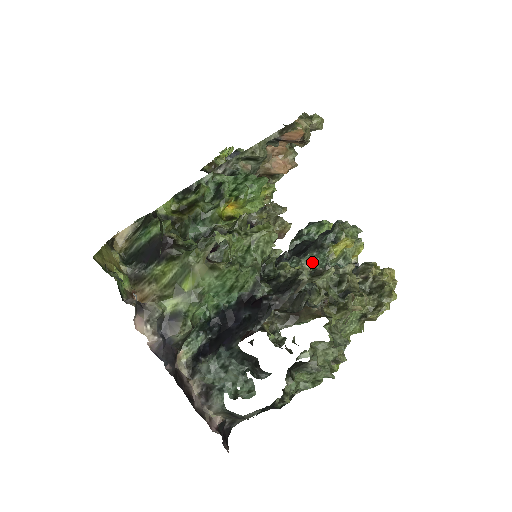
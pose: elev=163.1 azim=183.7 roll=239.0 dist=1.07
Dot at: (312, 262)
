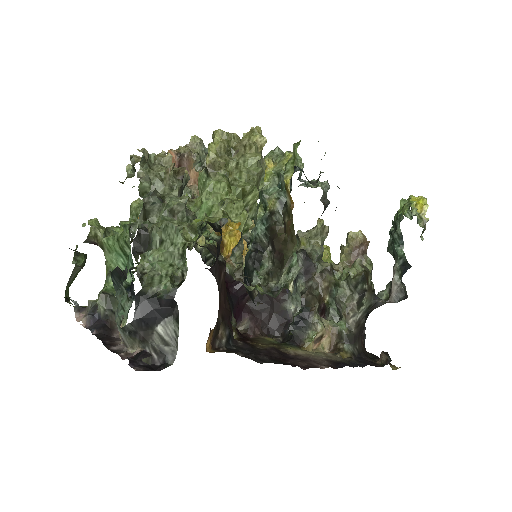
Dot at: (259, 207)
